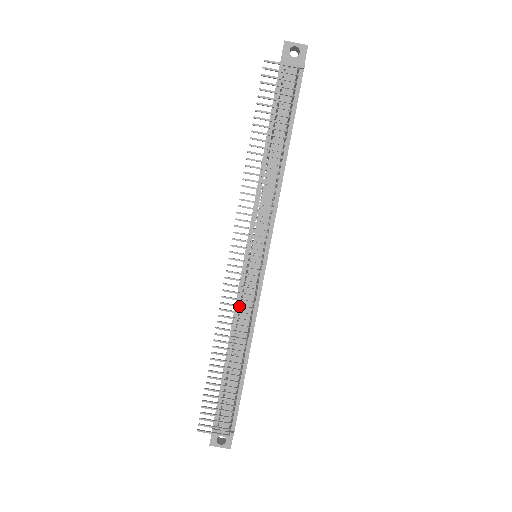
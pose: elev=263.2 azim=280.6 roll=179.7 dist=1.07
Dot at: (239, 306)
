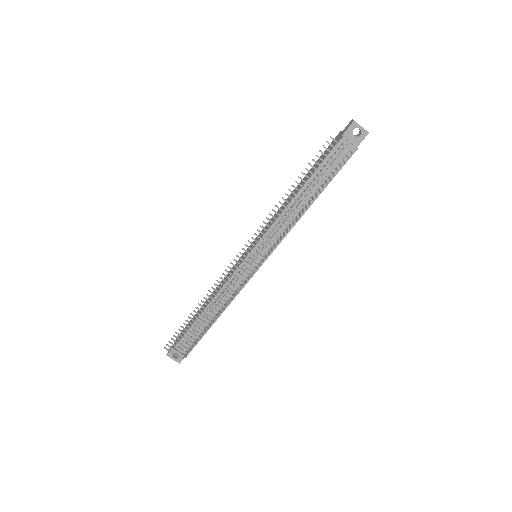
Dot at: (228, 288)
